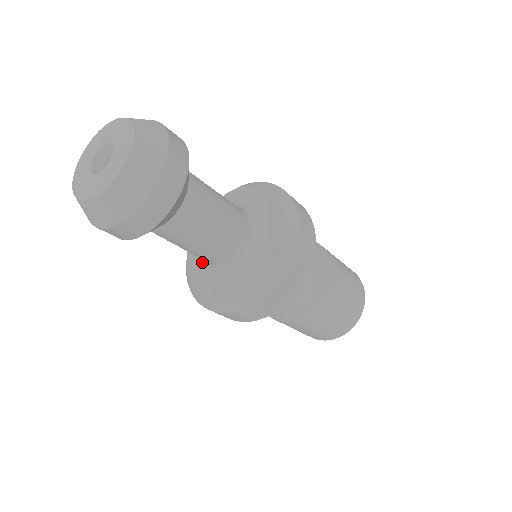
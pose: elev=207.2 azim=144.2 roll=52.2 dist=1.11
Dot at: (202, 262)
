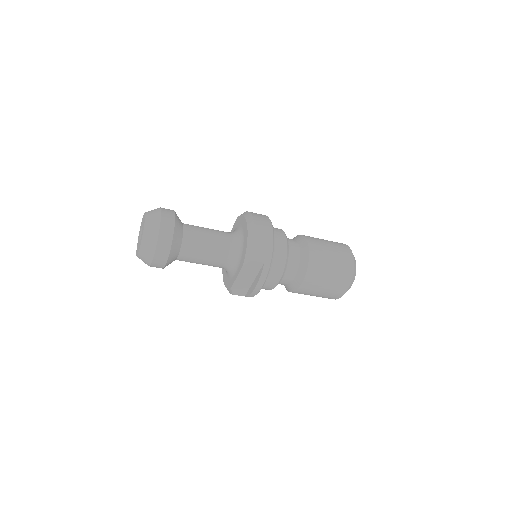
Dot at: occluded
